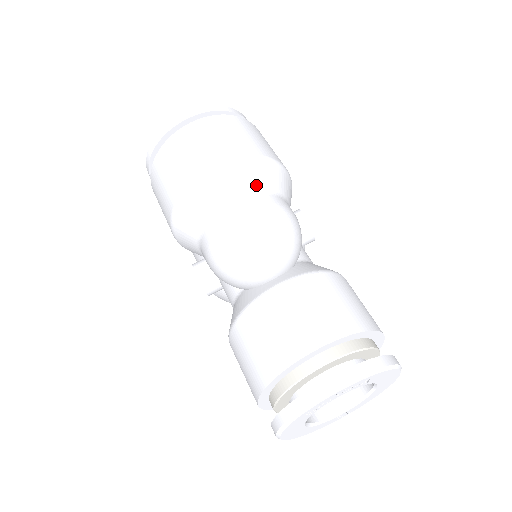
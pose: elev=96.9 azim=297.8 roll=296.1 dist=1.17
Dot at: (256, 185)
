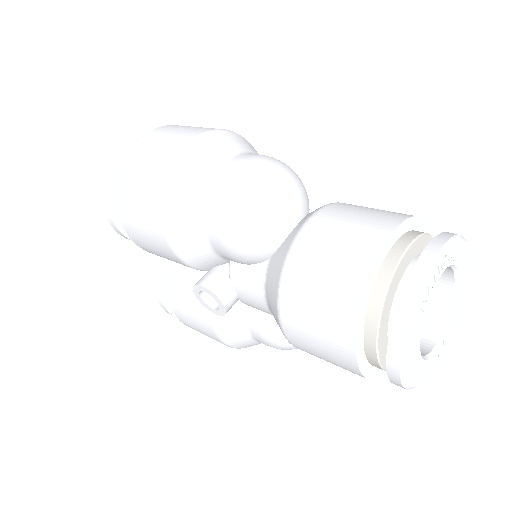
Dot at: (239, 148)
